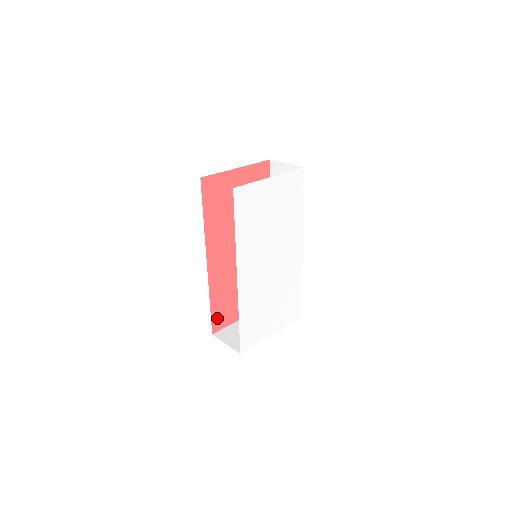
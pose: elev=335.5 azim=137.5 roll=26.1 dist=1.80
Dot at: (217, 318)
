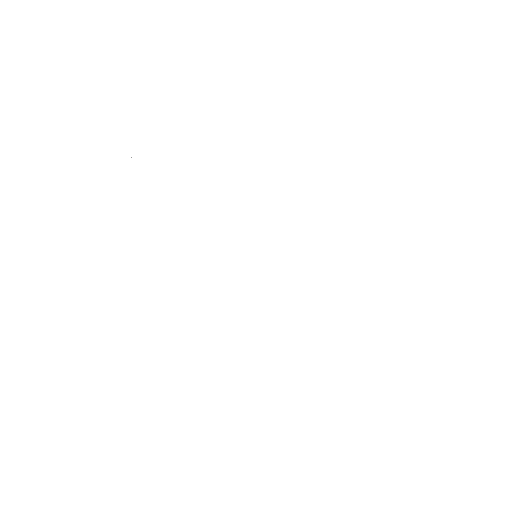
Dot at: occluded
